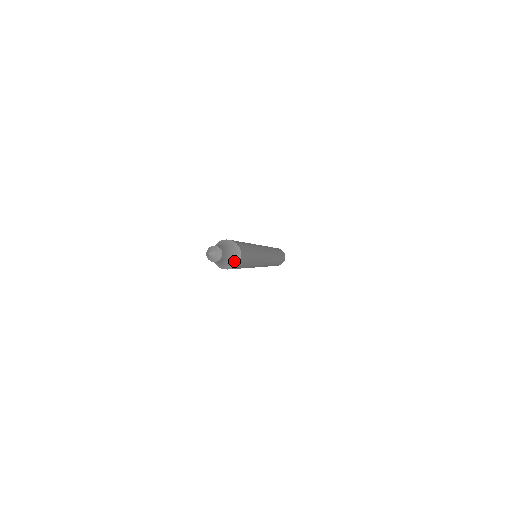
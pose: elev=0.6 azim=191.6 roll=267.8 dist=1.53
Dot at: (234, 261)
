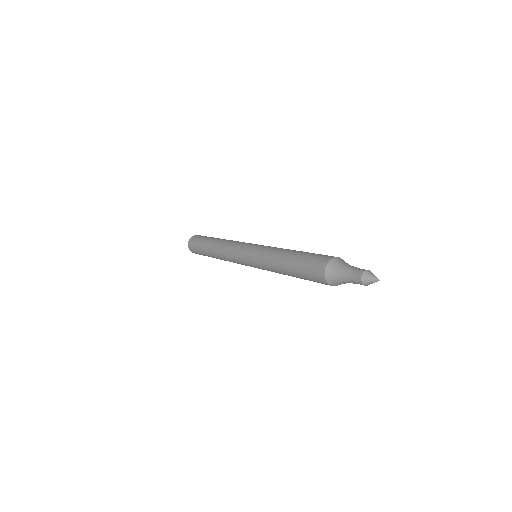
Dot at: occluded
